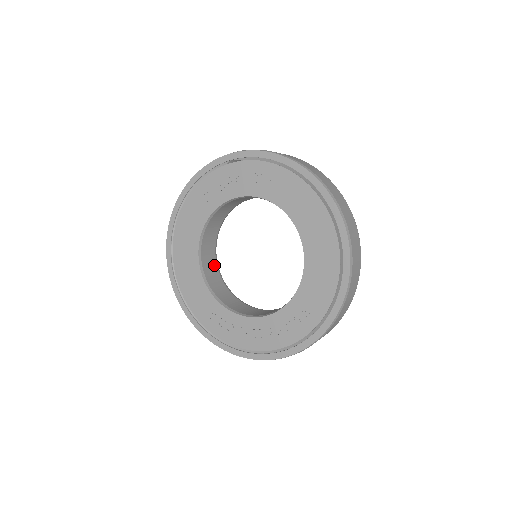
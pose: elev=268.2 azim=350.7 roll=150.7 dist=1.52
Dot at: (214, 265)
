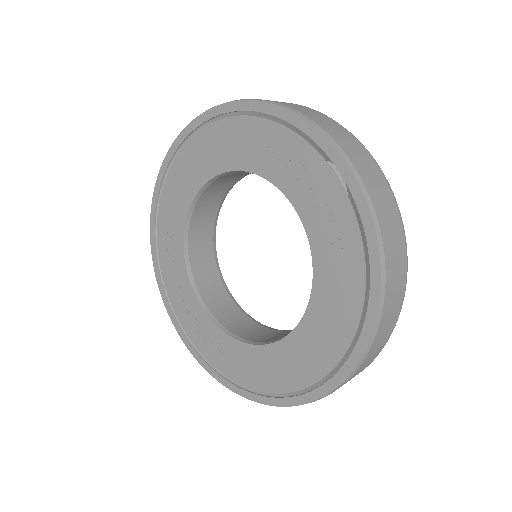
Dot at: (224, 190)
